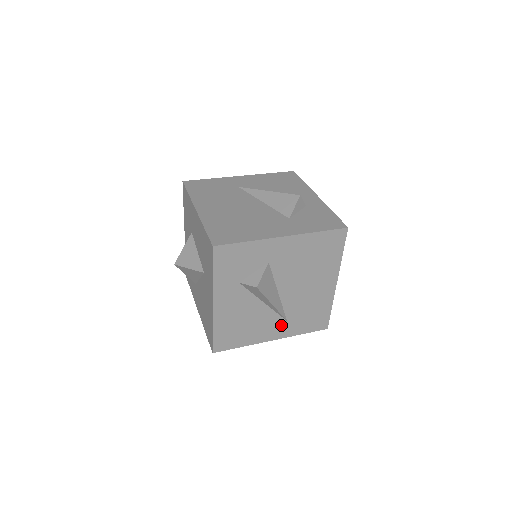
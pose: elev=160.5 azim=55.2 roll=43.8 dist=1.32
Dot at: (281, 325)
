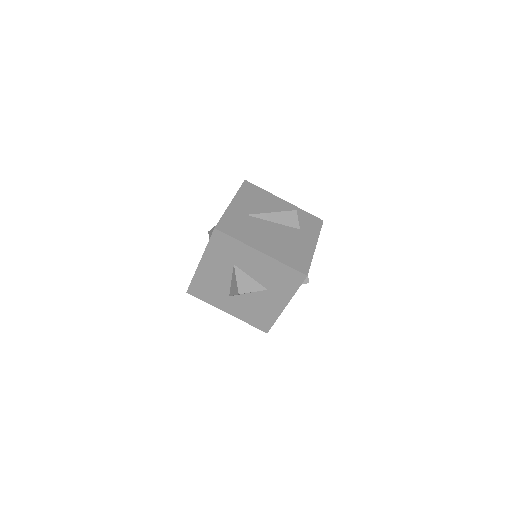
Dot at: occluded
